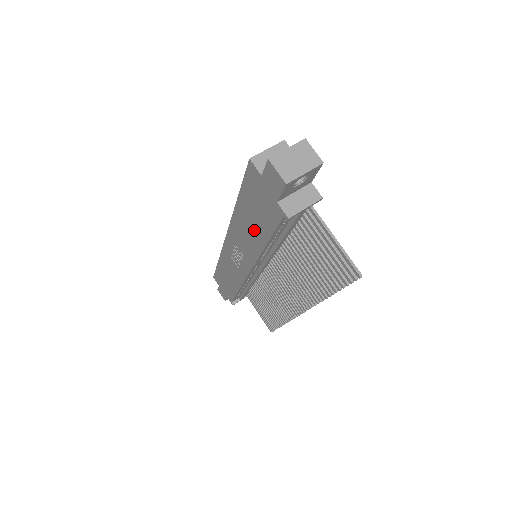
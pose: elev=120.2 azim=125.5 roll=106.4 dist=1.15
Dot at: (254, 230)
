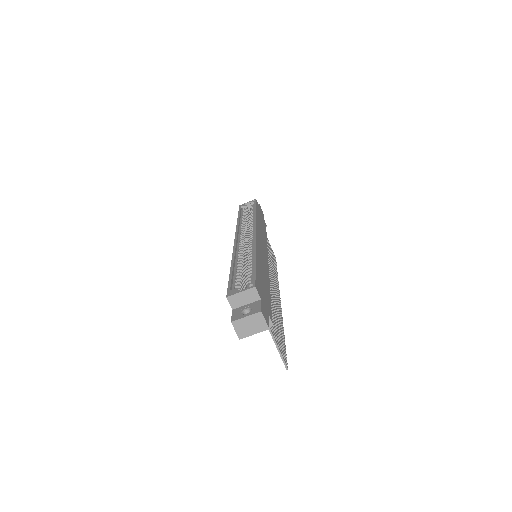
Dot at: occluded
